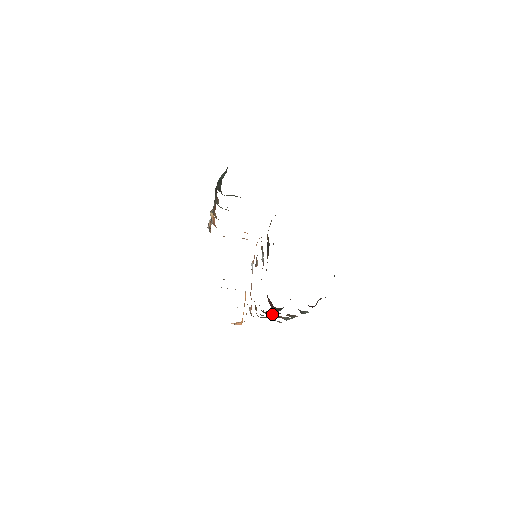
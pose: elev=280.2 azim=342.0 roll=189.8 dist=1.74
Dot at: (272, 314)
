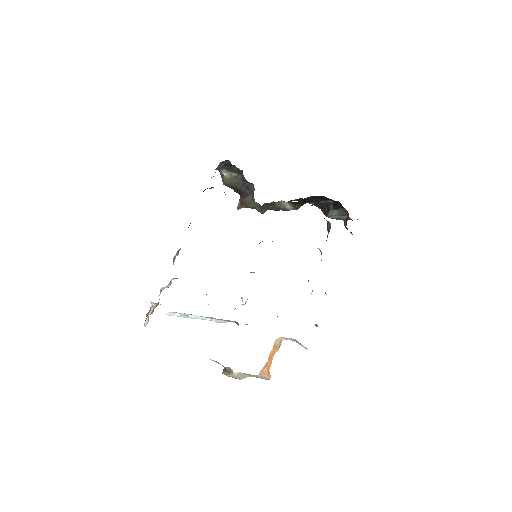
Dot at: occluded
